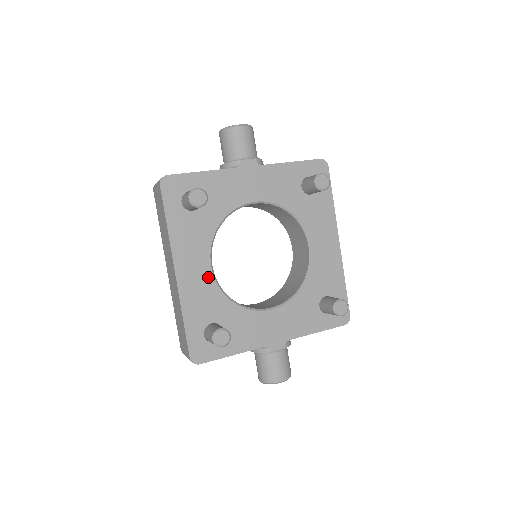
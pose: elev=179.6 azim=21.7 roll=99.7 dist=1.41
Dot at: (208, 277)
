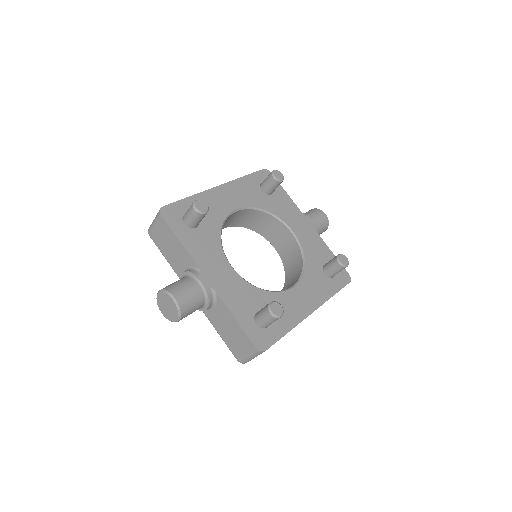
Dot at: (228, 209)
